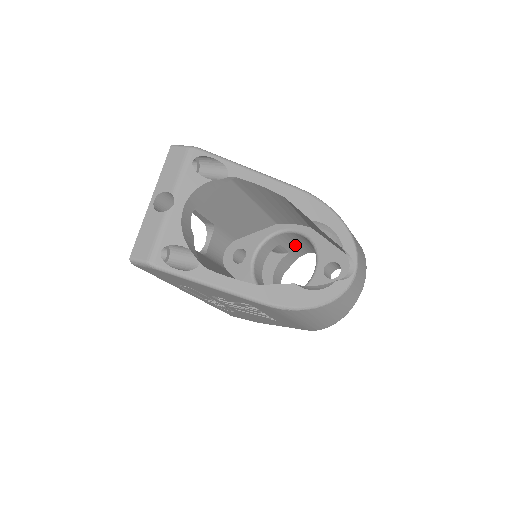
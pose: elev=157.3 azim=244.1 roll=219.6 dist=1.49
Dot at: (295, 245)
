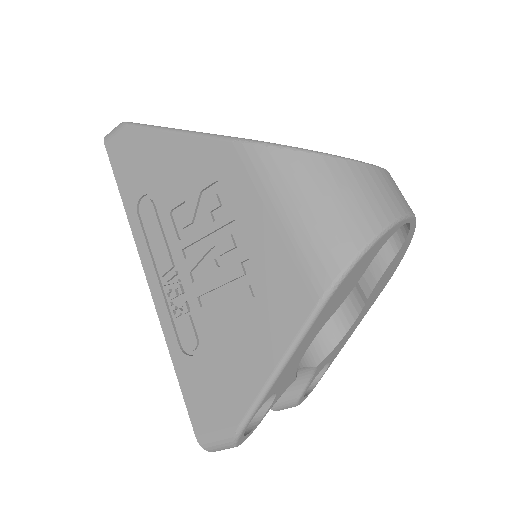
Dot at: occluded
